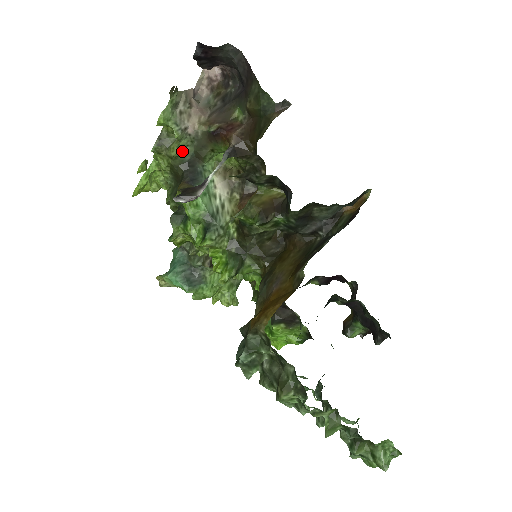
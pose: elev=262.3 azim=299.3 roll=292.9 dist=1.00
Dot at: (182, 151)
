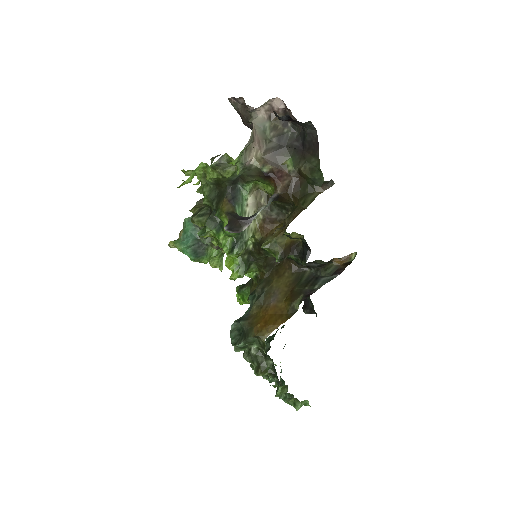
Dot at: (233, 174)
